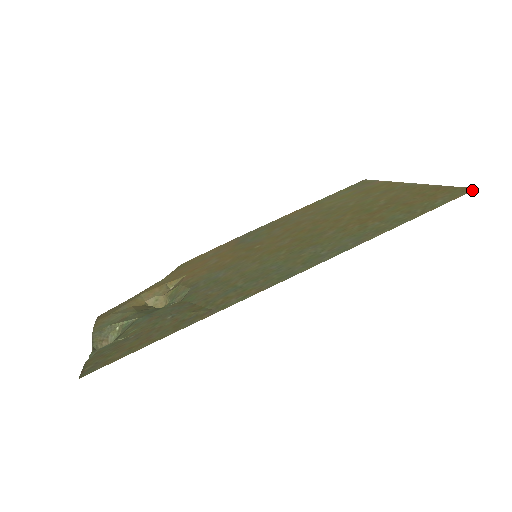
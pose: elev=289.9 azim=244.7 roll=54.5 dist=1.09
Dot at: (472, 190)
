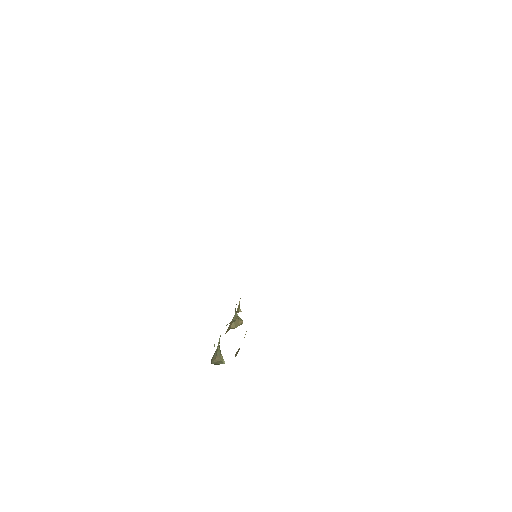
Dot at: occluded
